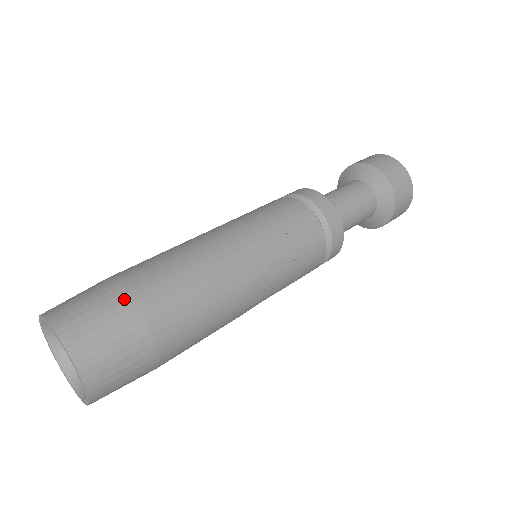
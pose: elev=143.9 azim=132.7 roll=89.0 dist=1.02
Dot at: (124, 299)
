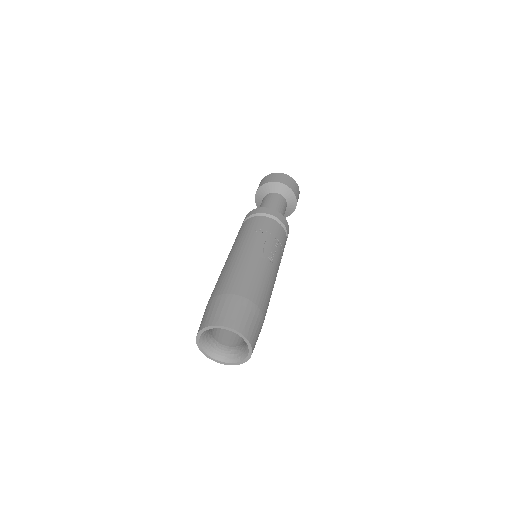
Dot at: (220, 297)
